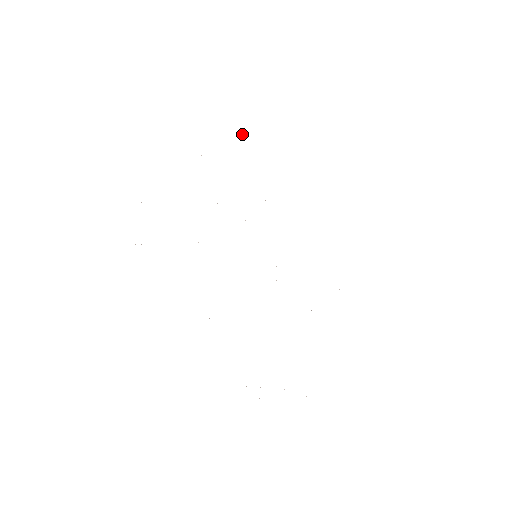
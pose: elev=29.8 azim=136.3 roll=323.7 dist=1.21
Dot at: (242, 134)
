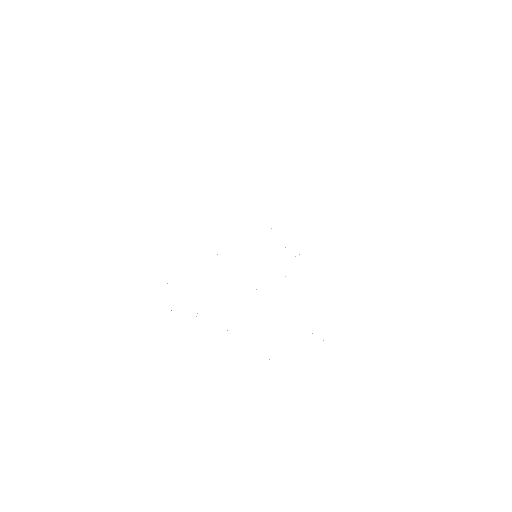
Dot at: occluded
